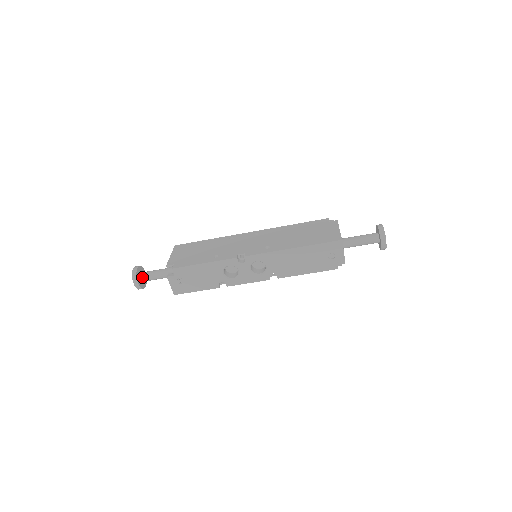
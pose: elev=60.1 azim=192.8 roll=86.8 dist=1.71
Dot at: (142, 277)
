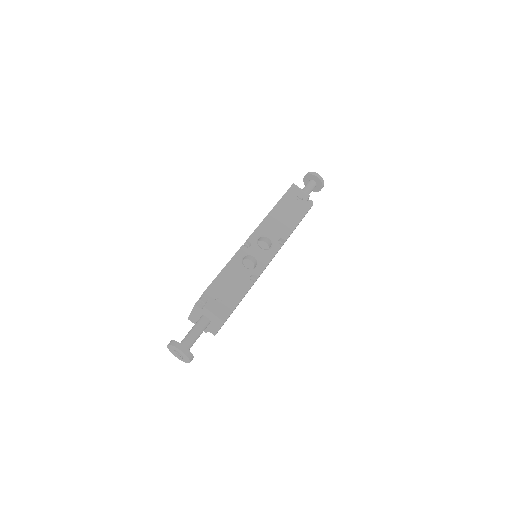
Dot at: (182, 344)
